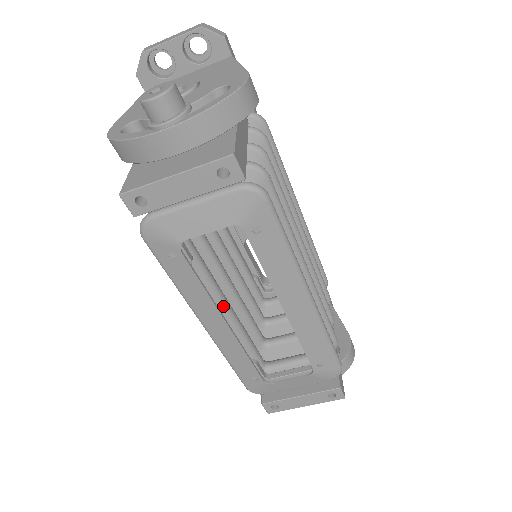
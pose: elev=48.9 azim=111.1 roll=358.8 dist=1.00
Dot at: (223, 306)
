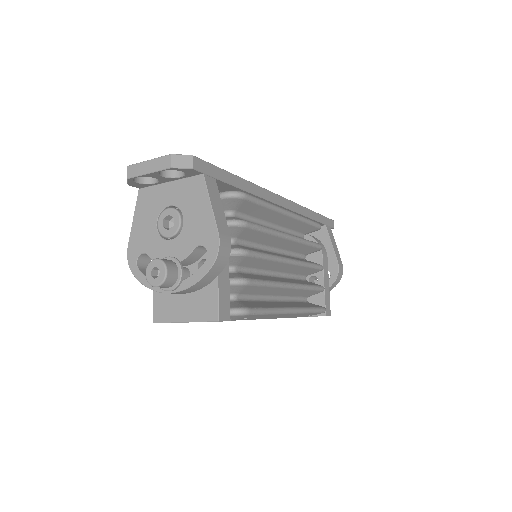
Dot at: occluded
